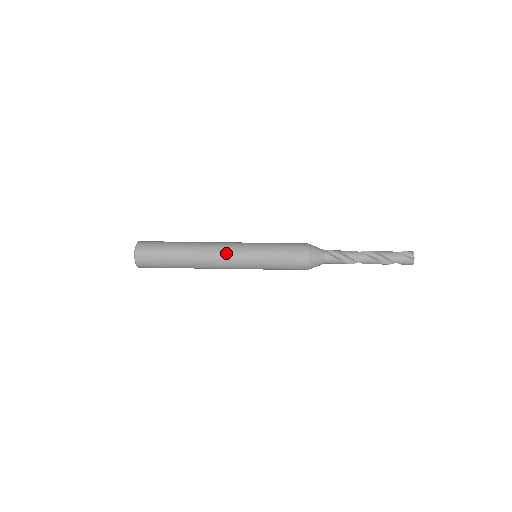
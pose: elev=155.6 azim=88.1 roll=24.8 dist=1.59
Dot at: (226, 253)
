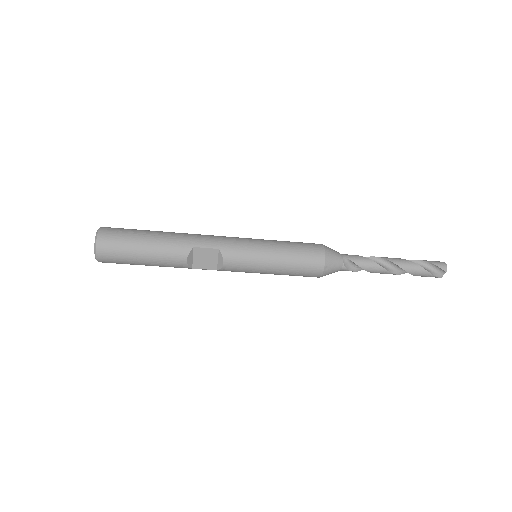
Dot at: occluded
